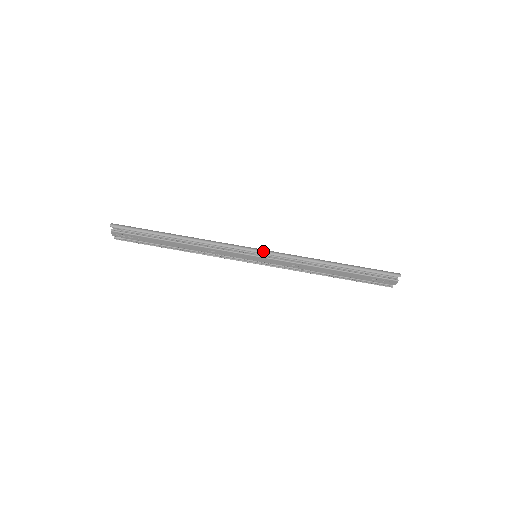
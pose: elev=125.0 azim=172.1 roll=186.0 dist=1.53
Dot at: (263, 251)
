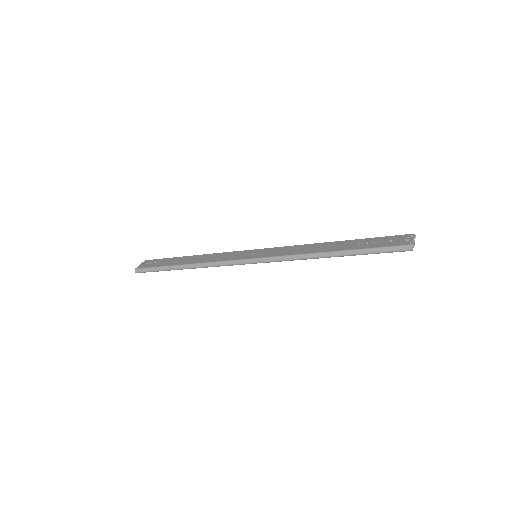
Dot at: (257, 262)
